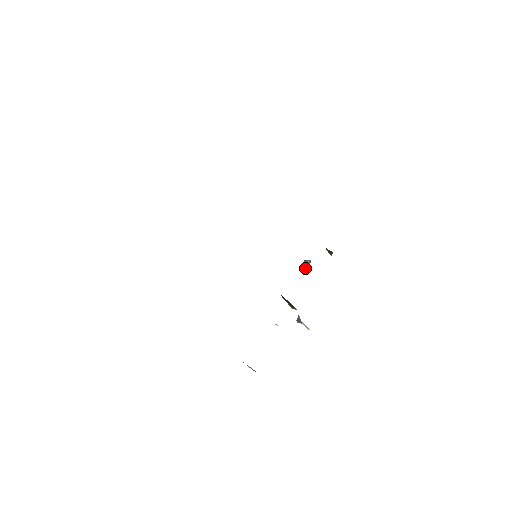
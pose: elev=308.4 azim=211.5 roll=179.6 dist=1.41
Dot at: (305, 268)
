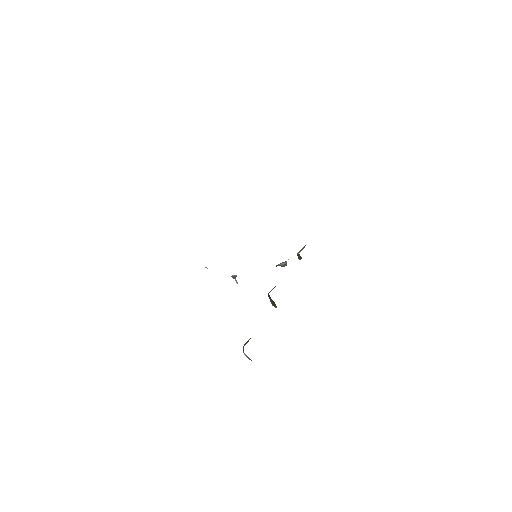
Dot at: (279, 265)
